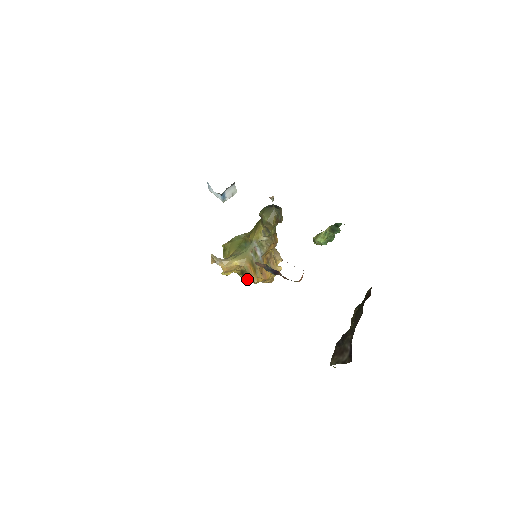
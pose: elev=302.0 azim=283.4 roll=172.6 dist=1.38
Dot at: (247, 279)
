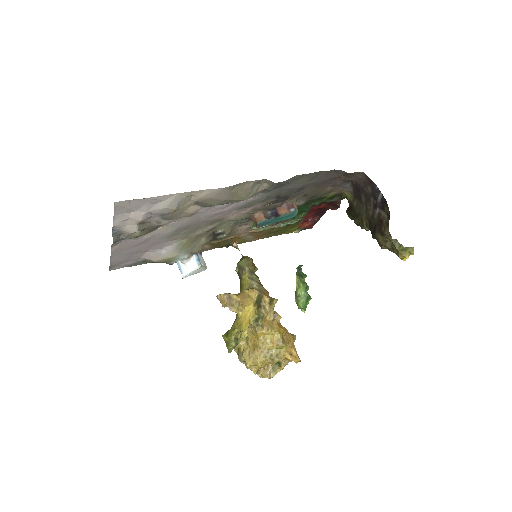
Dot at: (270, 329)
